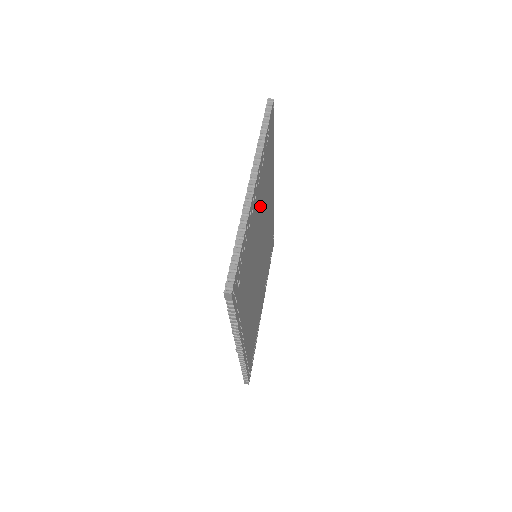
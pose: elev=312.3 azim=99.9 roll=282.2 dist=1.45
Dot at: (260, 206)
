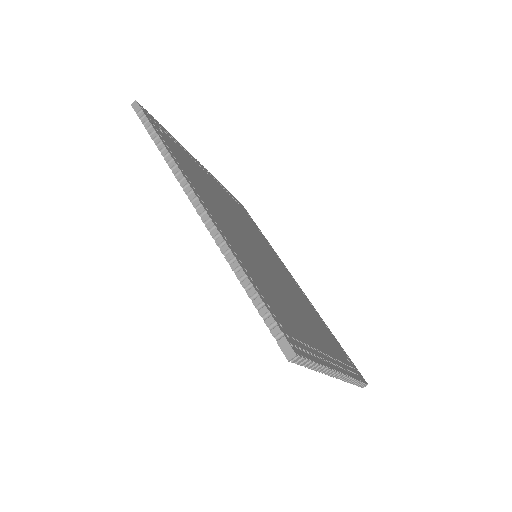
Dot at: (296, 313)
